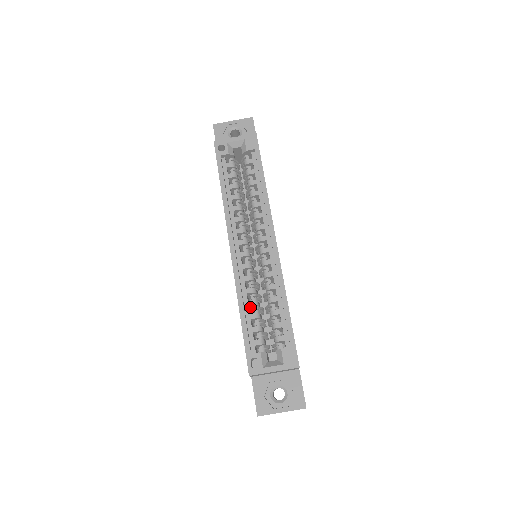
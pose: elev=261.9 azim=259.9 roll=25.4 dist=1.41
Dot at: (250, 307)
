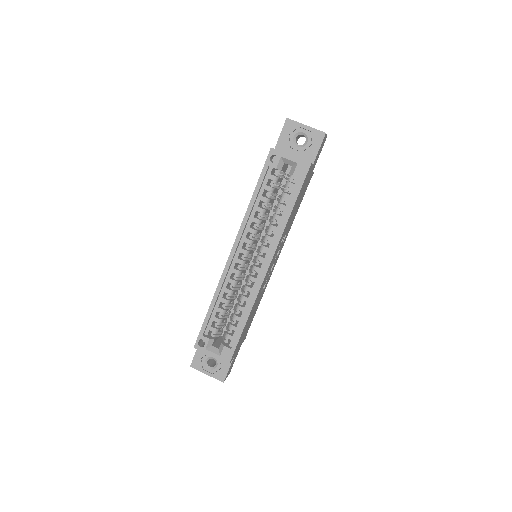
Dot at: occluded
